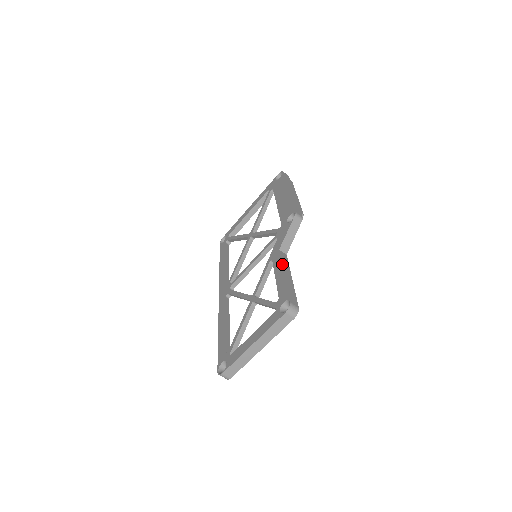
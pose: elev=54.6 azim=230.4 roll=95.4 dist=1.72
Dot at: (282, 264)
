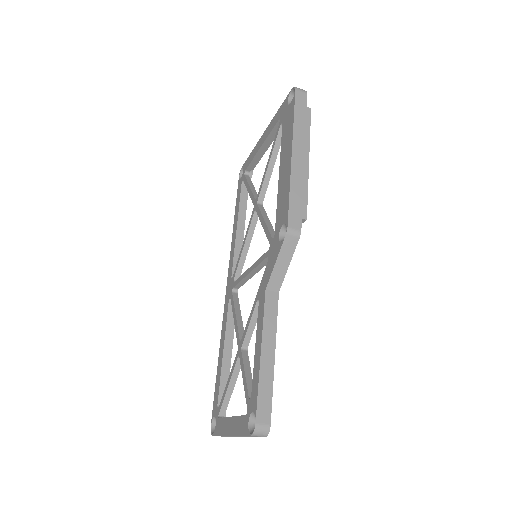
Dot at: (262, 328)
